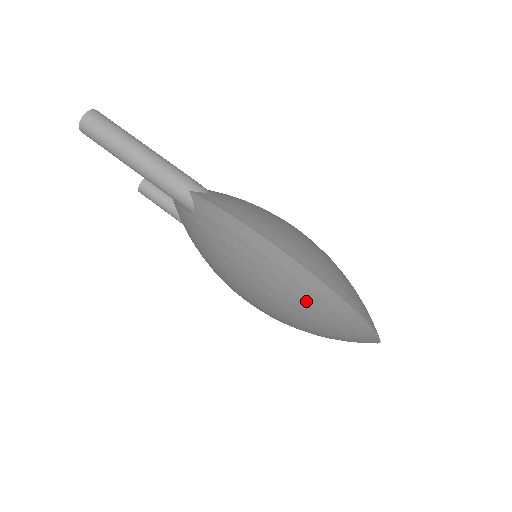
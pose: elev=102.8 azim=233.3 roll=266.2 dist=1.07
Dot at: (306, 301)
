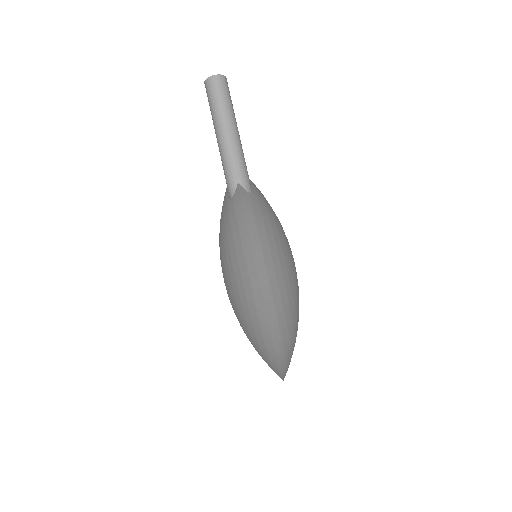
Dot at: (251, 315)
